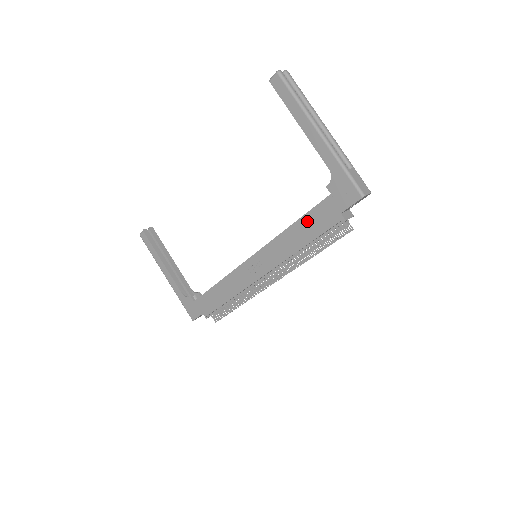
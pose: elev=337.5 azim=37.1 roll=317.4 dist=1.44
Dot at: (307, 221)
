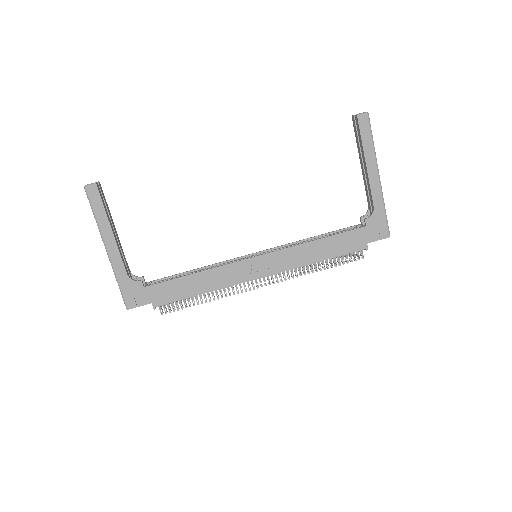
Dot at: (335, 241)
